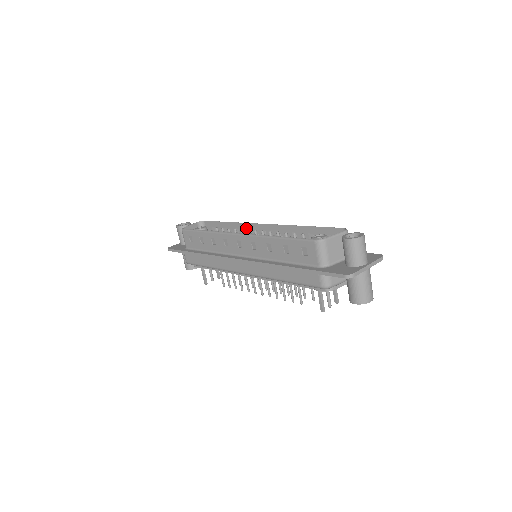
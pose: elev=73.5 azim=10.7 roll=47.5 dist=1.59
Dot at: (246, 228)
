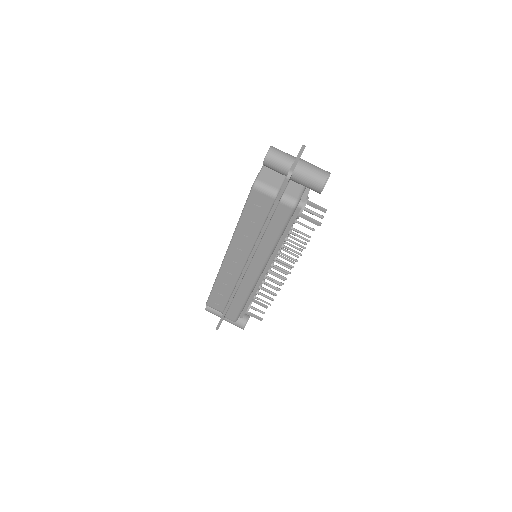
Dot at: occluded
